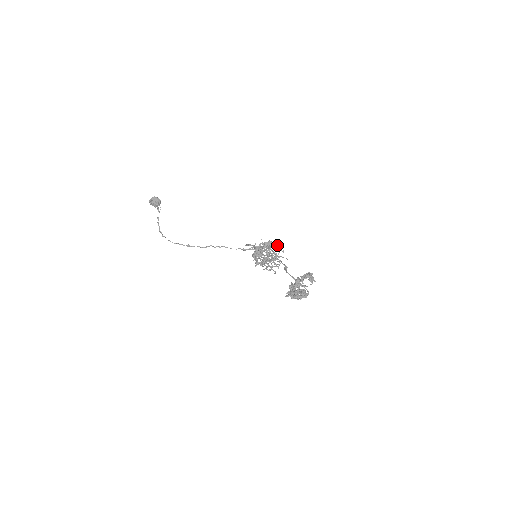
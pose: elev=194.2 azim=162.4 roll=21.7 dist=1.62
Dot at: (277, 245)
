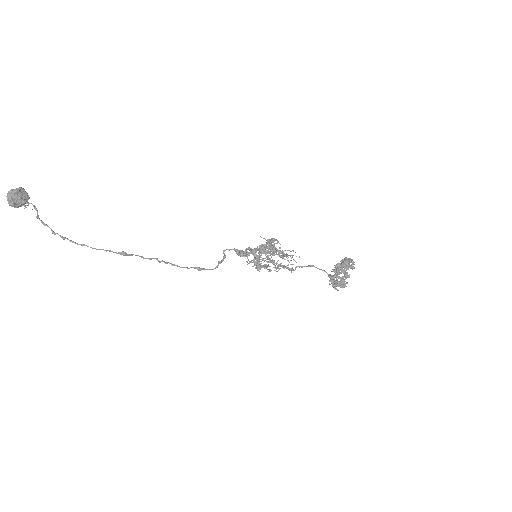
Dot at: occluded
